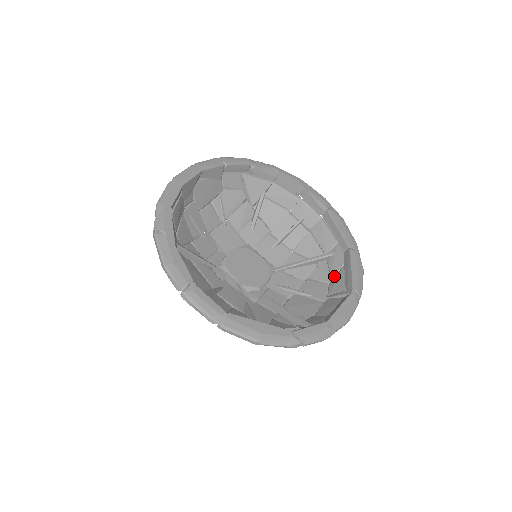
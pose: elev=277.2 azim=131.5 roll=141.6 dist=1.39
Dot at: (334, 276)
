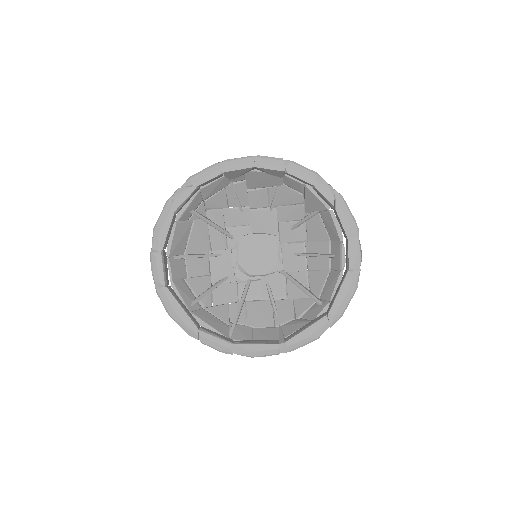
Dot at: (302, 319)
